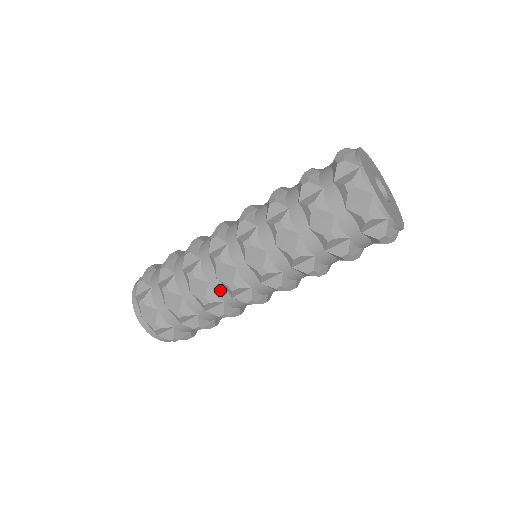
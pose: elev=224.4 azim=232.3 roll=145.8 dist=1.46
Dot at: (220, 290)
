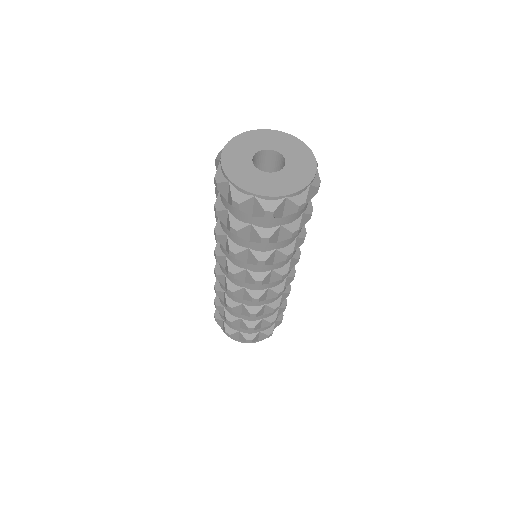
Dot at: (275, 298)
